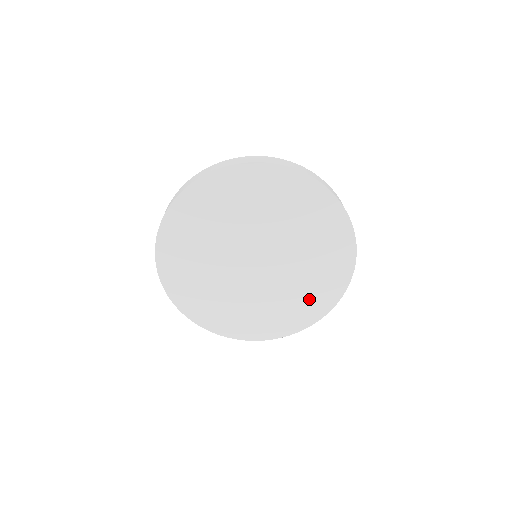
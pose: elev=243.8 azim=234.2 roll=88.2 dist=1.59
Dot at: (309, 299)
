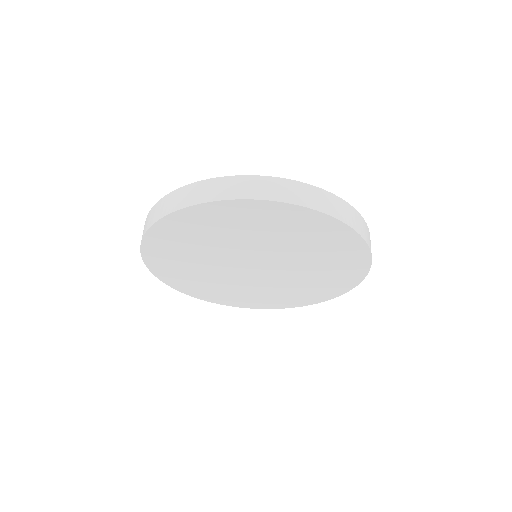
Dot at: (317, 289)
